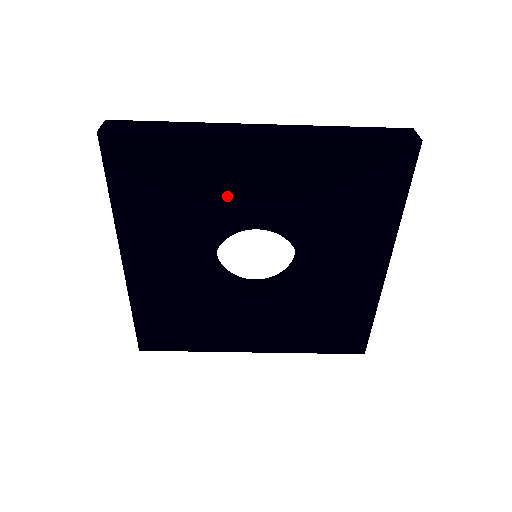
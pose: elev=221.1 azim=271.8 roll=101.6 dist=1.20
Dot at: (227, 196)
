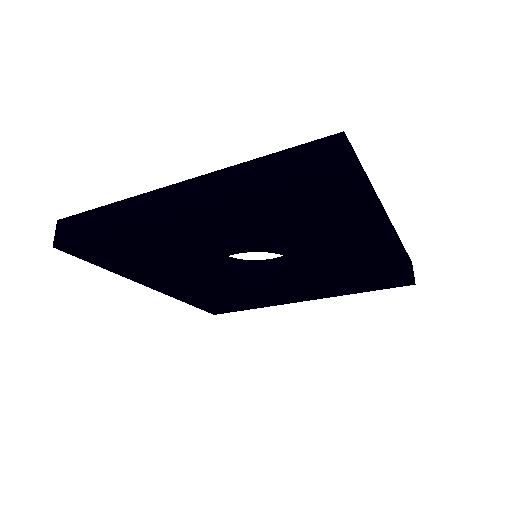
Dot at: (188, 247)
